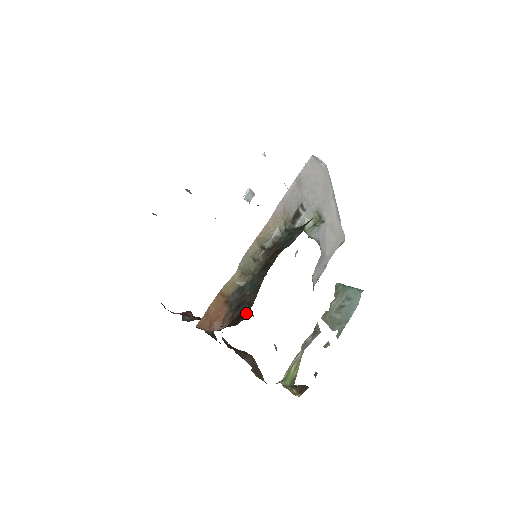
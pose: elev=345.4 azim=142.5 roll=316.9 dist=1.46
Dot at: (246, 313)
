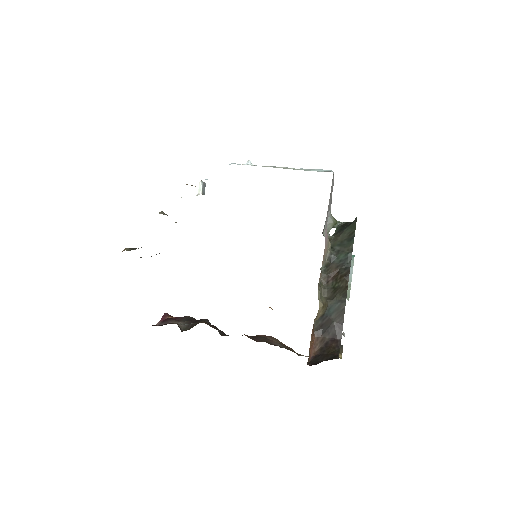
Dot at: (340, 335)
